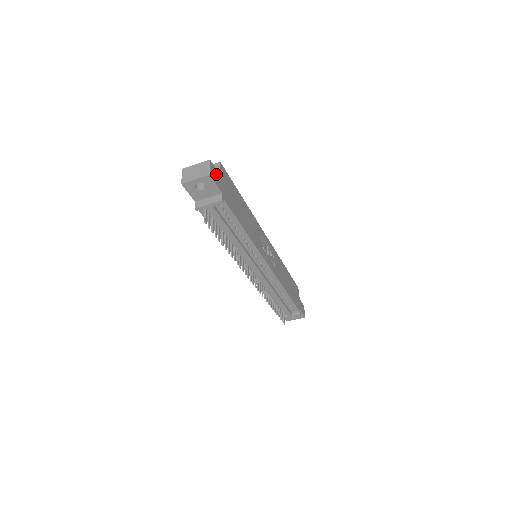
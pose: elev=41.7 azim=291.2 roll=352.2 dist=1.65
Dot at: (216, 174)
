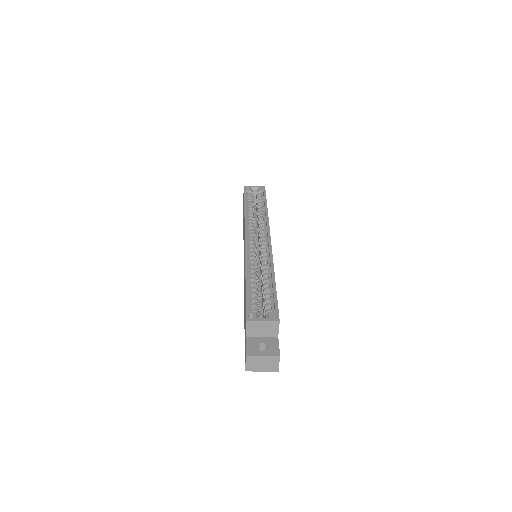
Dot at: occluded
